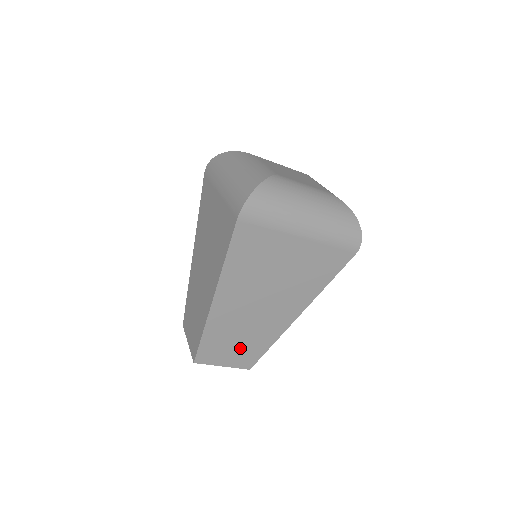
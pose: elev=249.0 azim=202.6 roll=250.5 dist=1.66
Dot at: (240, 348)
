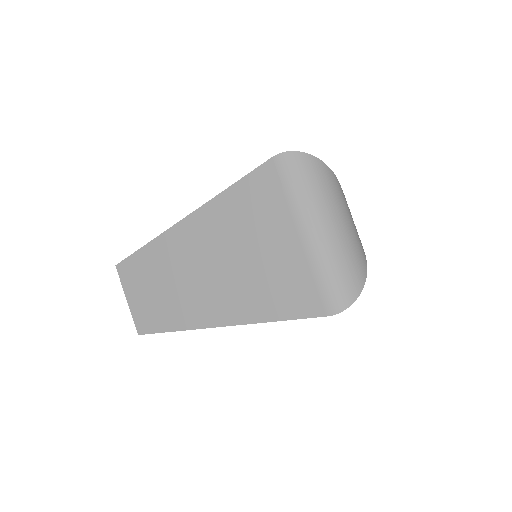
Dot at: (155, 298)
